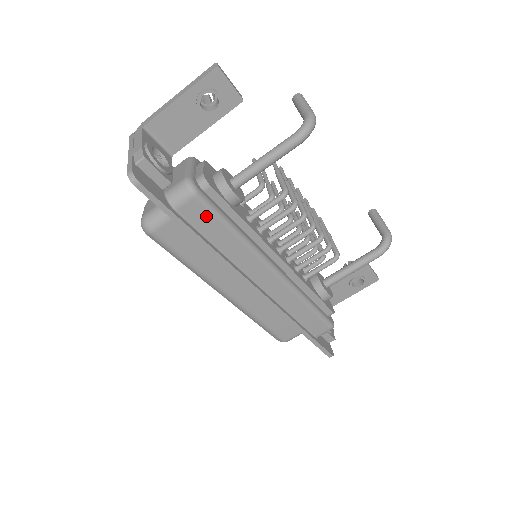
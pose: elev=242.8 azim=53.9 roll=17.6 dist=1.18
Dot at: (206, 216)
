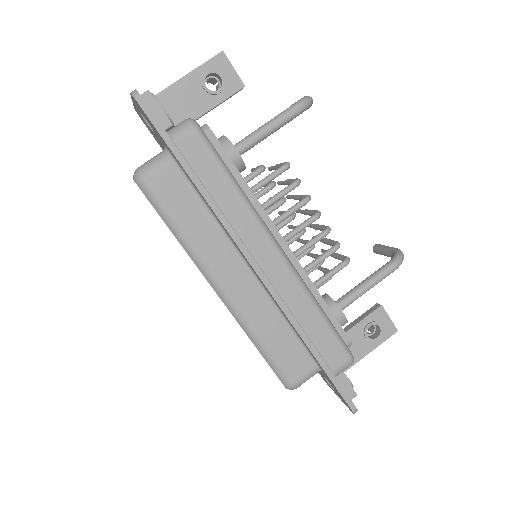
Dot at: (206, 157)
